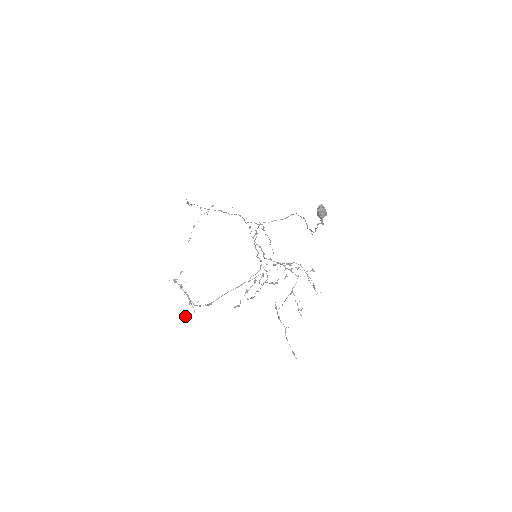
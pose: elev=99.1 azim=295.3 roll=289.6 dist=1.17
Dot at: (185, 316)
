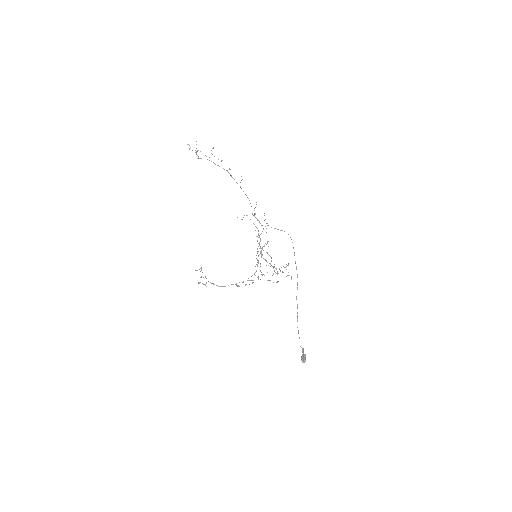
Dot at: occluded
